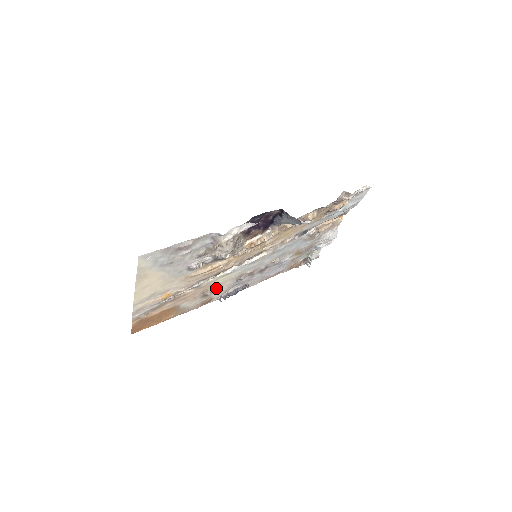
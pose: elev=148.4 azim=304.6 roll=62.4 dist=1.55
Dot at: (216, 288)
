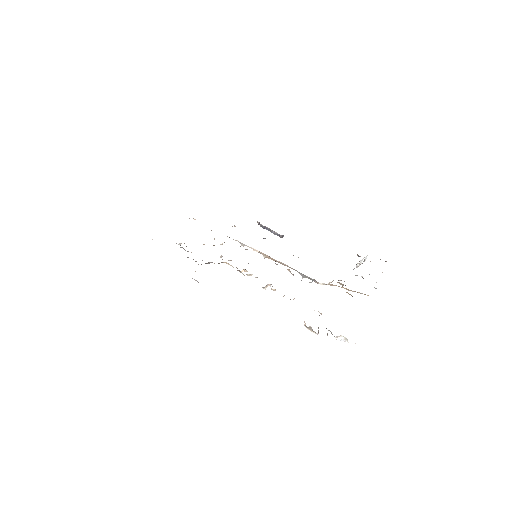
Dot at: occluded
